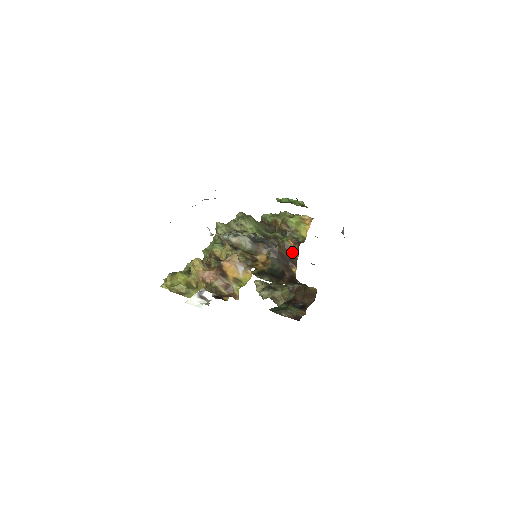
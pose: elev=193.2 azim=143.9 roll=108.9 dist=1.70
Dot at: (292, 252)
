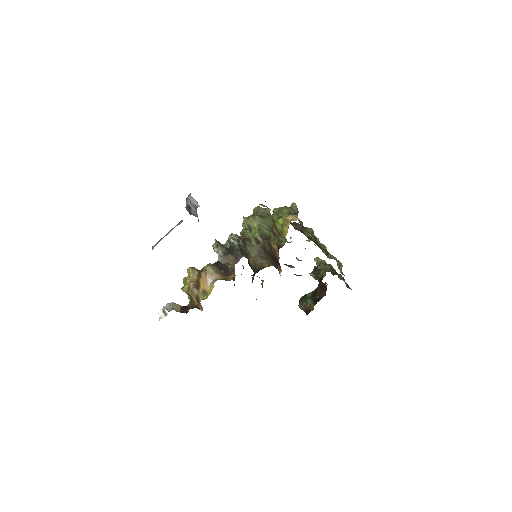
Dot at: (277, 256)
